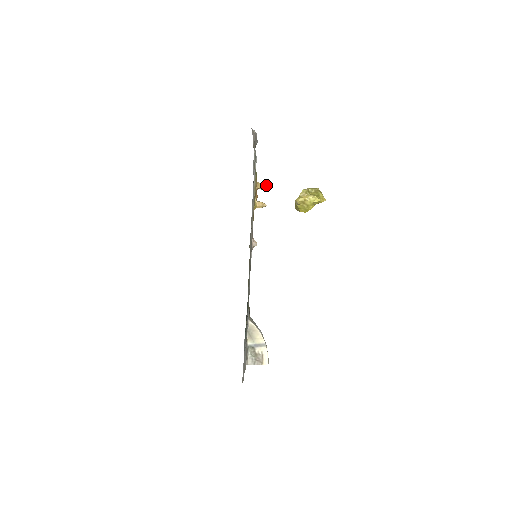
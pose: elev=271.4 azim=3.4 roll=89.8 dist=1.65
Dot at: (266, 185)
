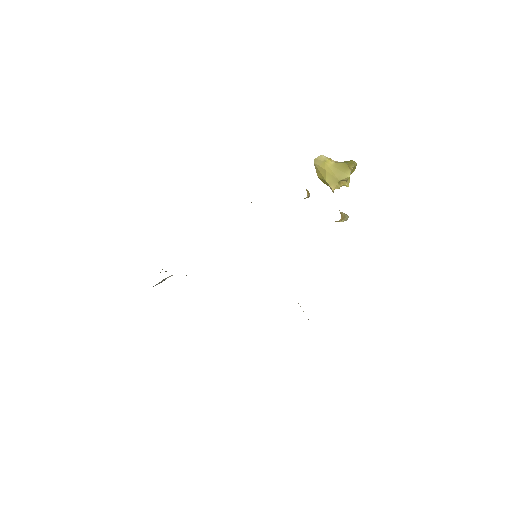
Dot at: occluded
